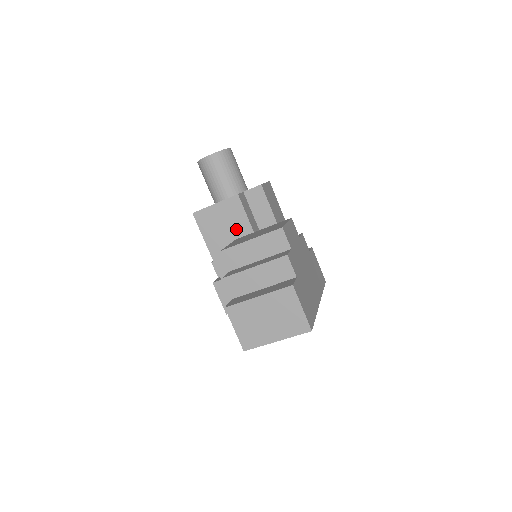
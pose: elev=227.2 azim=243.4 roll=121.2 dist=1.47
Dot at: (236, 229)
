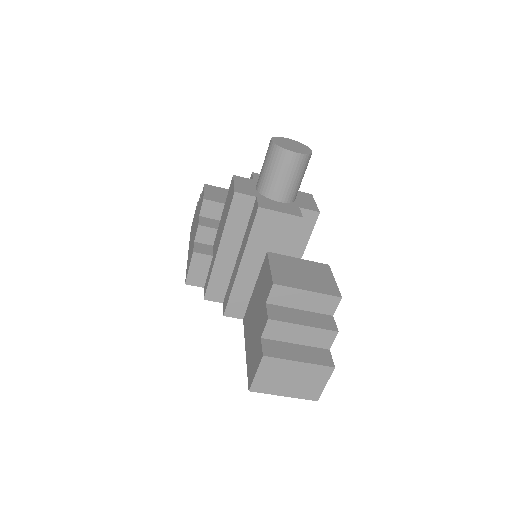
Dot at: (275, 244)
